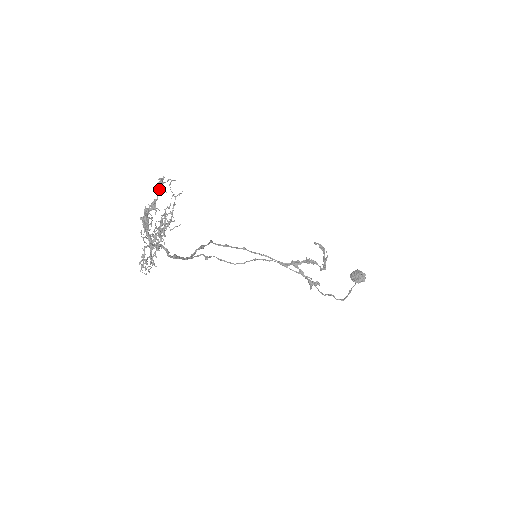
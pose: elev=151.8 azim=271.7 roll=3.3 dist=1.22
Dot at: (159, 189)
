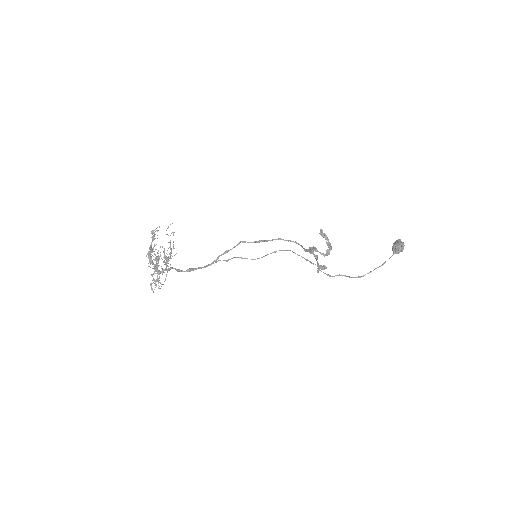
Dot at: (152, 238)
